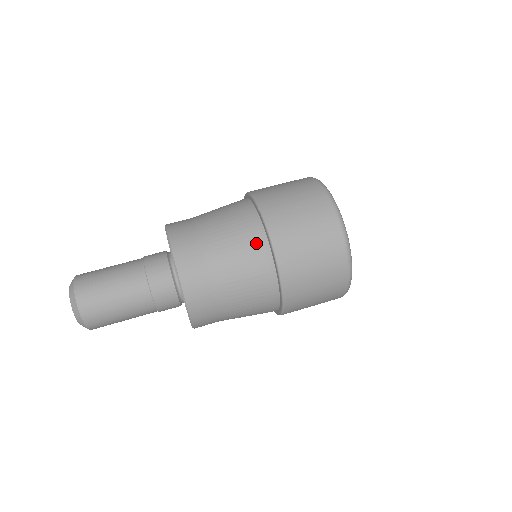
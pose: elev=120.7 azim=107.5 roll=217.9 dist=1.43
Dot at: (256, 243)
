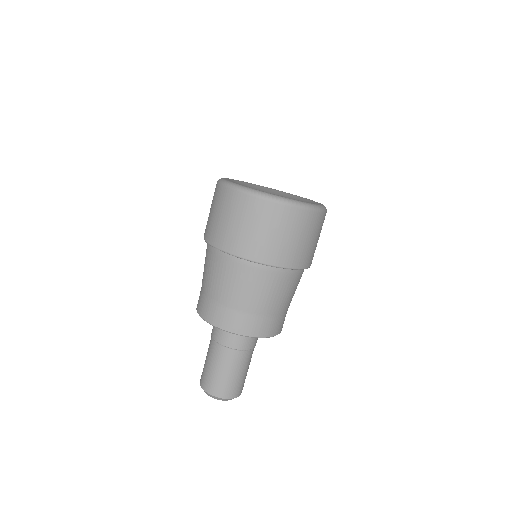
Dot at: (300, 277)
